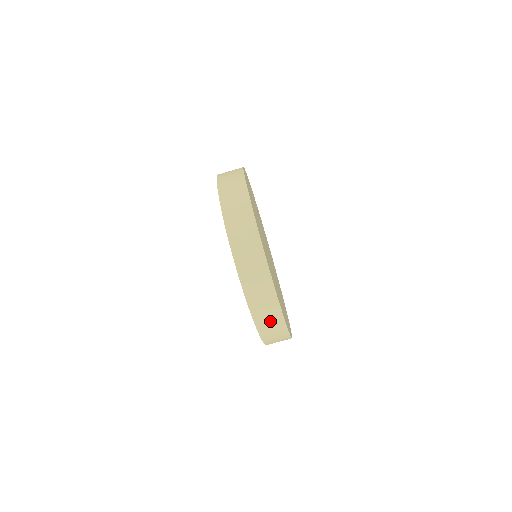
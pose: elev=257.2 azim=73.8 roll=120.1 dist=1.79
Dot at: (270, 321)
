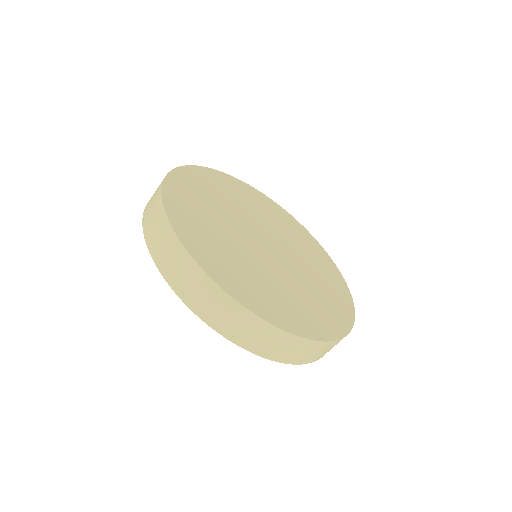
Dot at: (250, 331)
